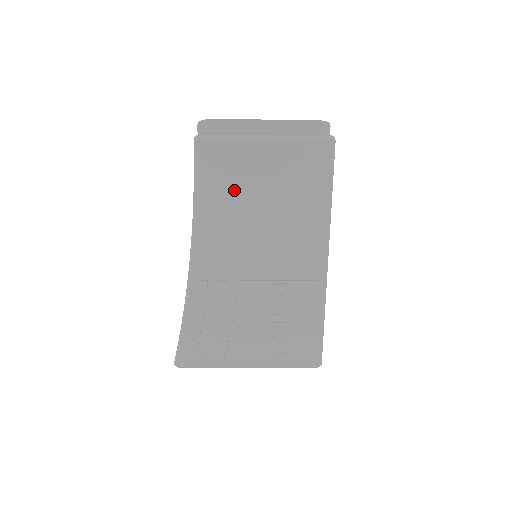
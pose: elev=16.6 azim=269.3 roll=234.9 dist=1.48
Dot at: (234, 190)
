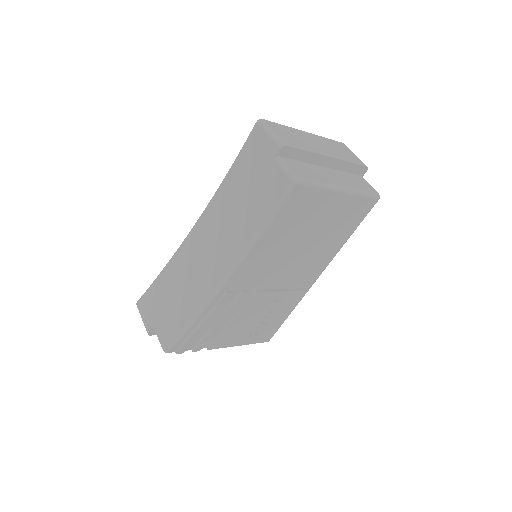
Dot at: (296, 226)
